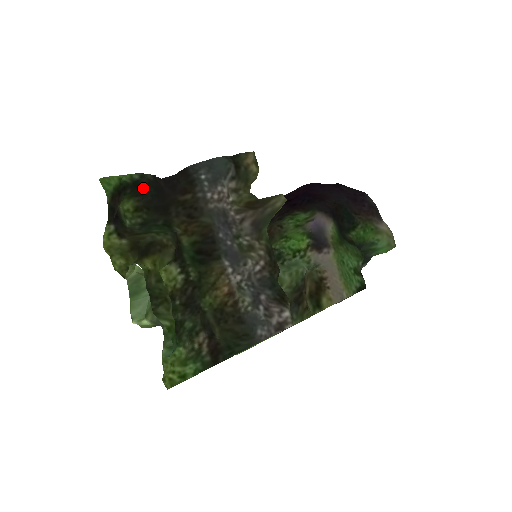
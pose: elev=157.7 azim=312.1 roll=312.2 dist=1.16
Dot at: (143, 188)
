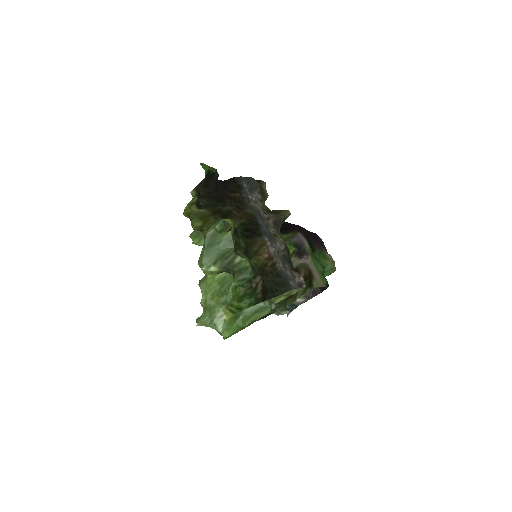
Dot at: (211, 181)
